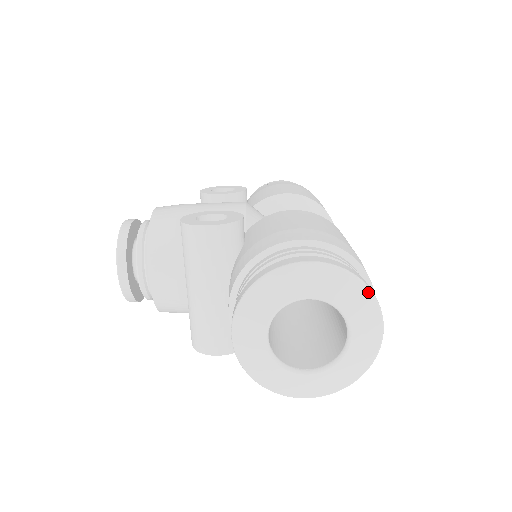
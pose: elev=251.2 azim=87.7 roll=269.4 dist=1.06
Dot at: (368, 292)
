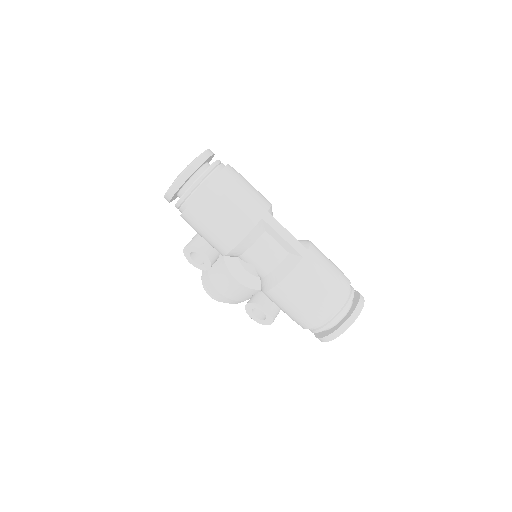
Dot at: occluded
